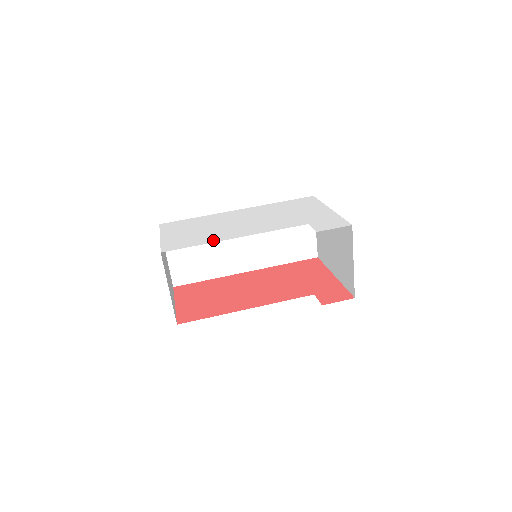
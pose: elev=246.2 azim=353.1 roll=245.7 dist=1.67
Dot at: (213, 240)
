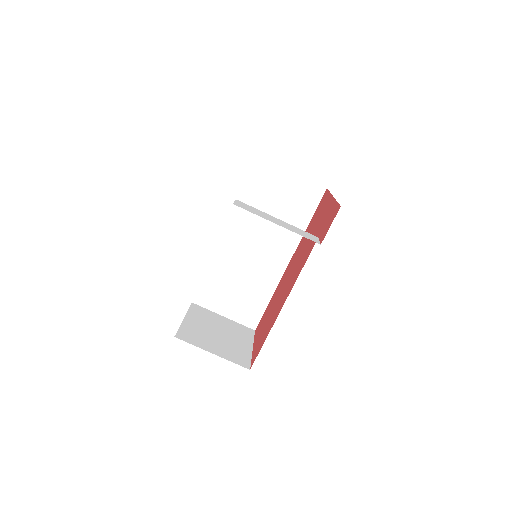
Dot at: occluded
